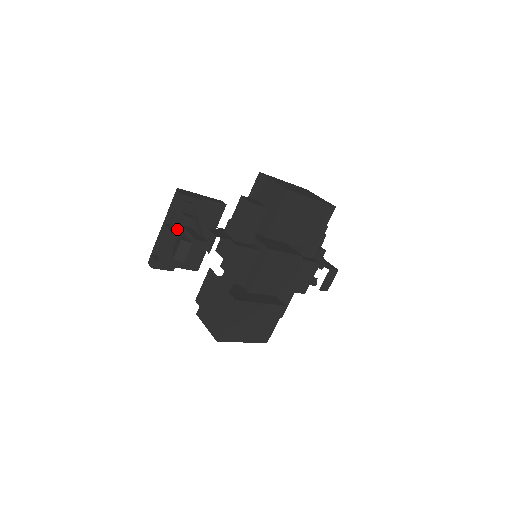
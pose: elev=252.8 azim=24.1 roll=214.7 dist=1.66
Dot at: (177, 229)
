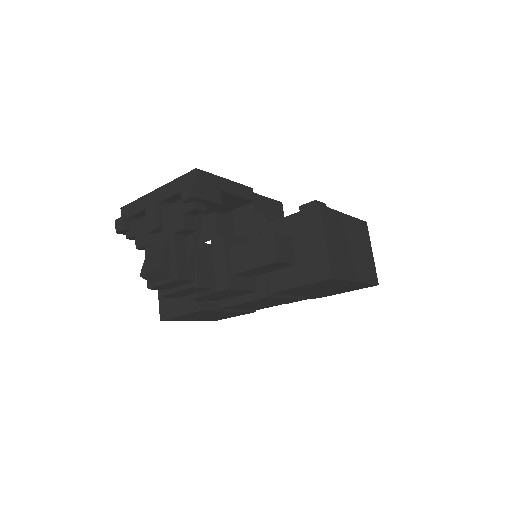
Dot at: (166, 228)
